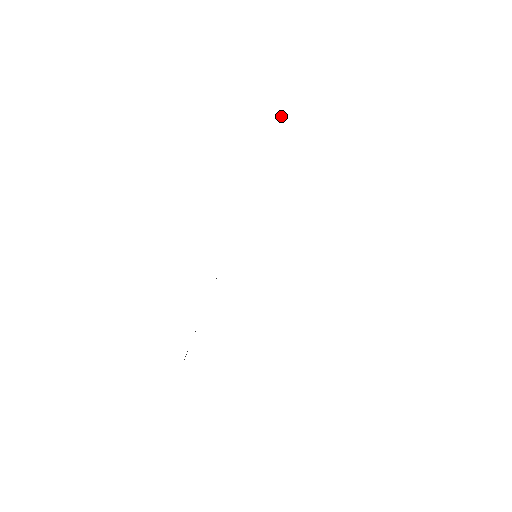
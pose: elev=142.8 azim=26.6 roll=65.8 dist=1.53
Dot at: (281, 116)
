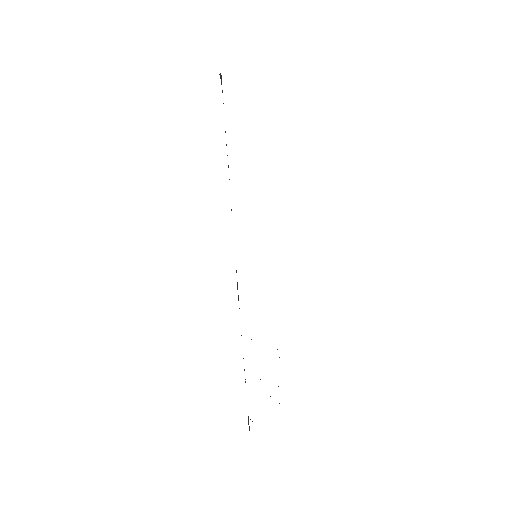
Dot at: (220, 78)
